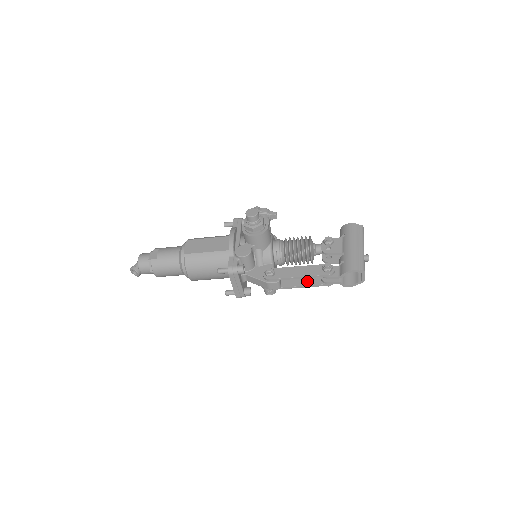
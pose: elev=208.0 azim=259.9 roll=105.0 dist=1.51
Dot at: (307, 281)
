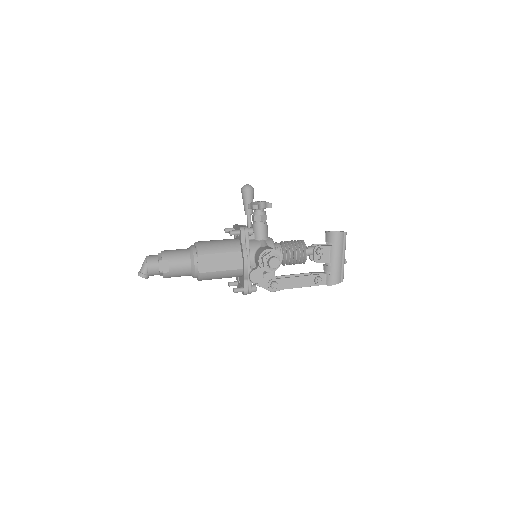
Dot at: occluded
